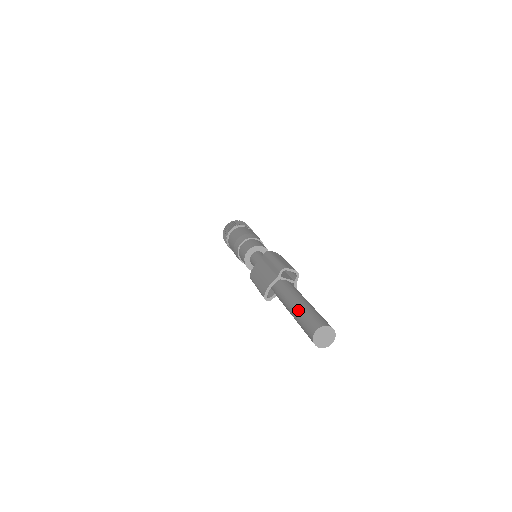
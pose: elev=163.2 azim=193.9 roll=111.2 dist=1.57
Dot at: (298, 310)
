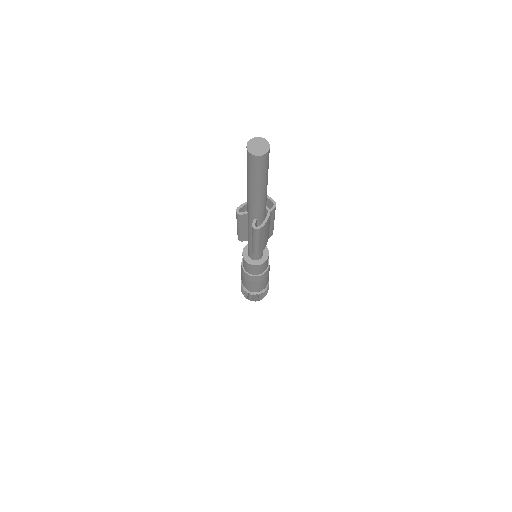
Dot at: occluded
